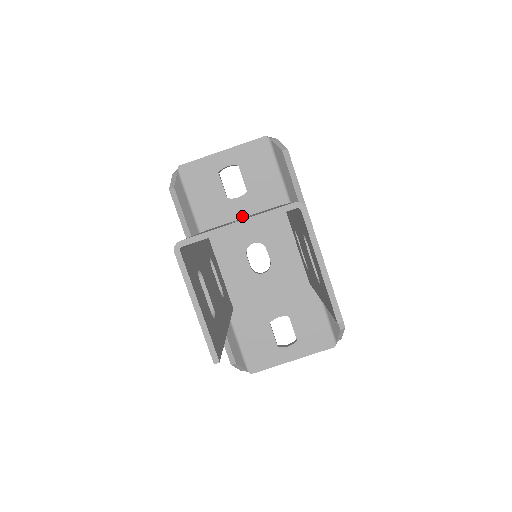
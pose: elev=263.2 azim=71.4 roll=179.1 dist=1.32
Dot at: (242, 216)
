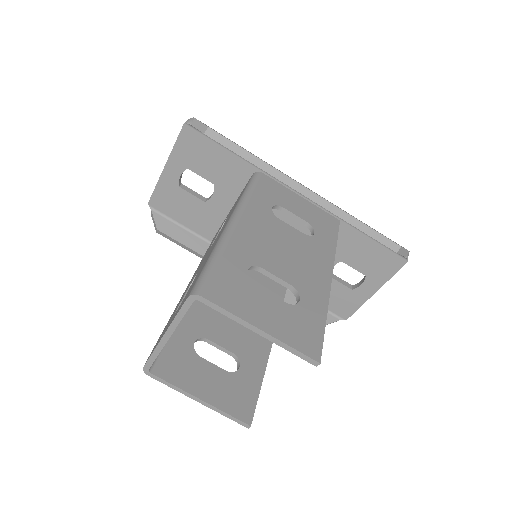
Dot at: (229, 208)
